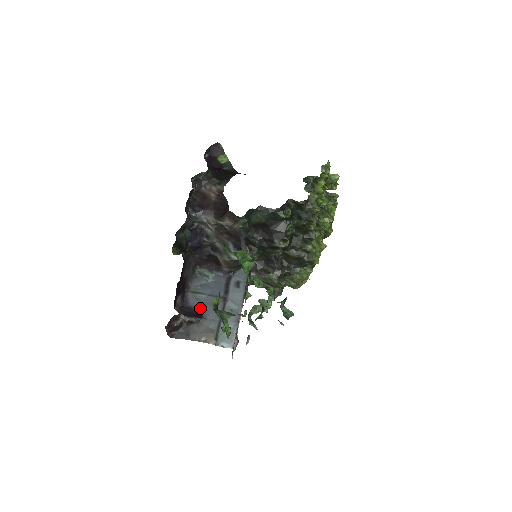
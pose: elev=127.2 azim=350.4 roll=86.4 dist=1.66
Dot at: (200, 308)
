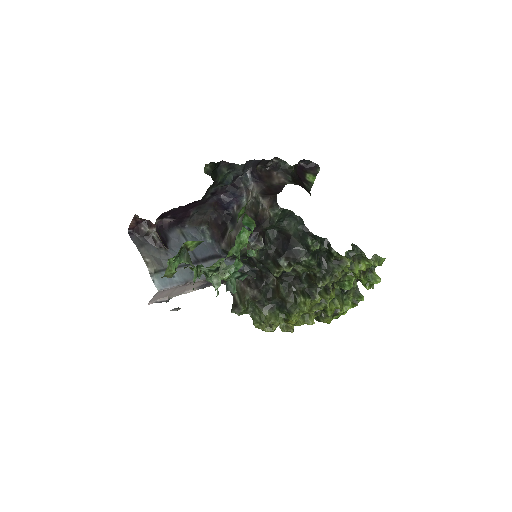
Dot at: (173, 244)
